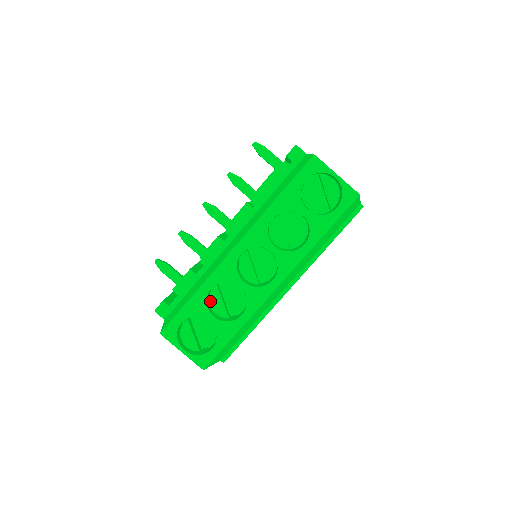
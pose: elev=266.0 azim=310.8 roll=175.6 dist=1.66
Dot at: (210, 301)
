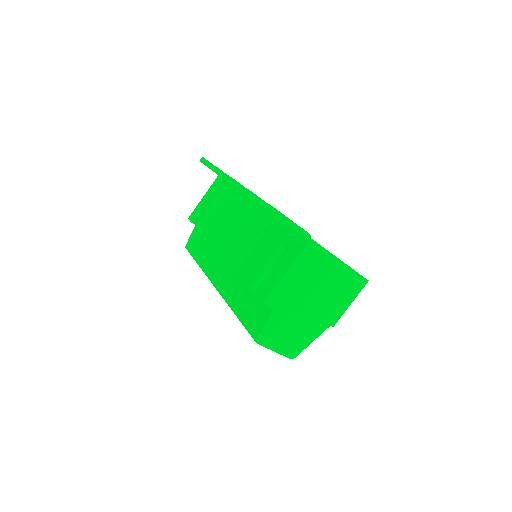
Dot at: occluded
